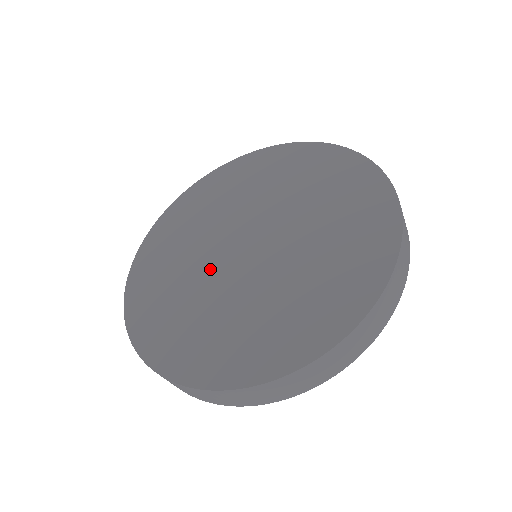
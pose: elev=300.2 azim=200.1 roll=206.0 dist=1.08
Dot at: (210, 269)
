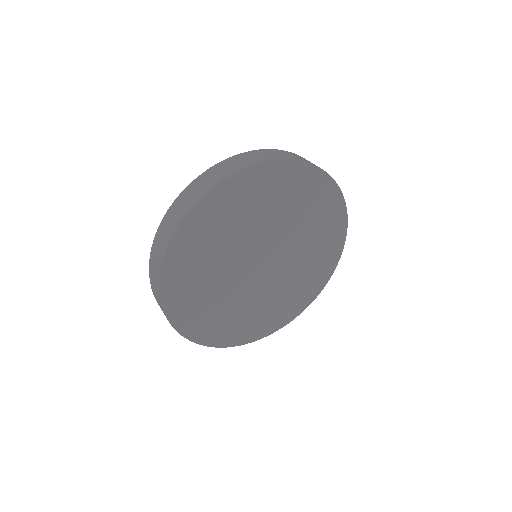
Dot at: (239, 285)
